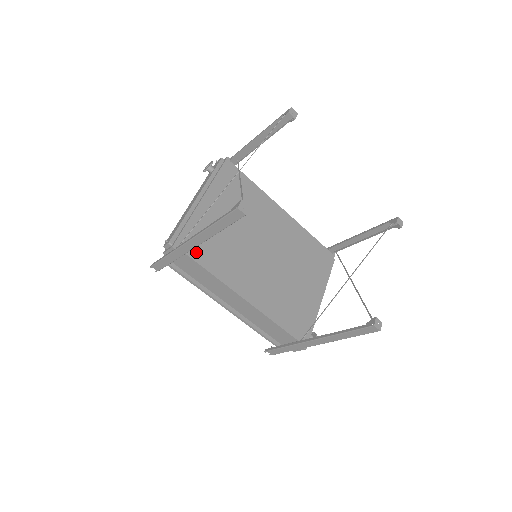
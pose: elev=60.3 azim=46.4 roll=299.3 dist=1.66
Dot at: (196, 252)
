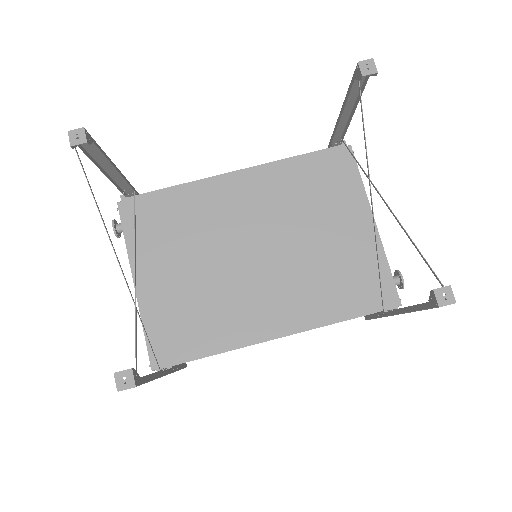
Dot at: (184, 350)
